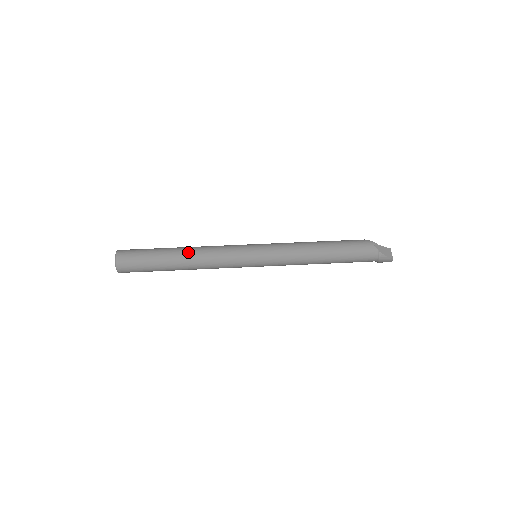
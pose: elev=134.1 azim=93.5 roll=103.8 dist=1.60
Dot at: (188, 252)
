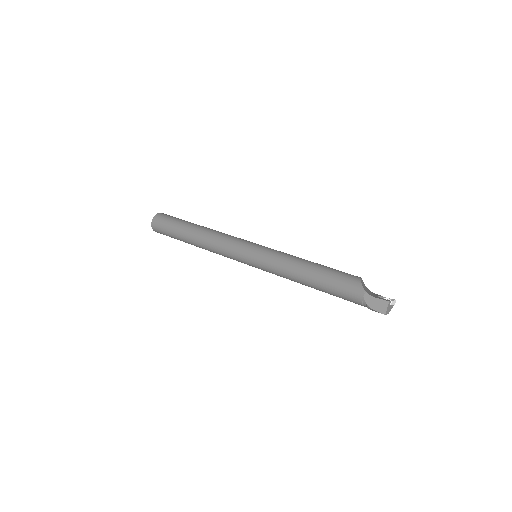
Dot at: (198, 238)
